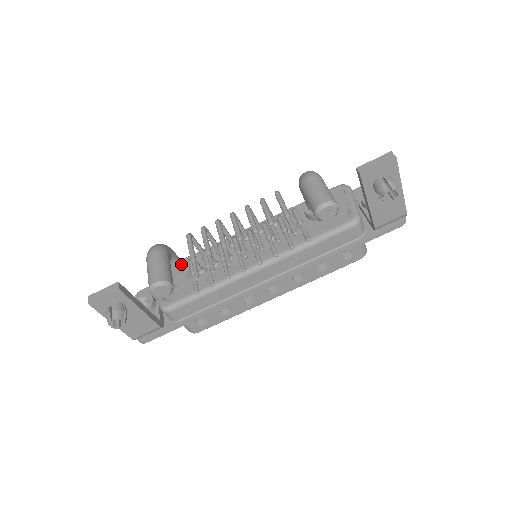
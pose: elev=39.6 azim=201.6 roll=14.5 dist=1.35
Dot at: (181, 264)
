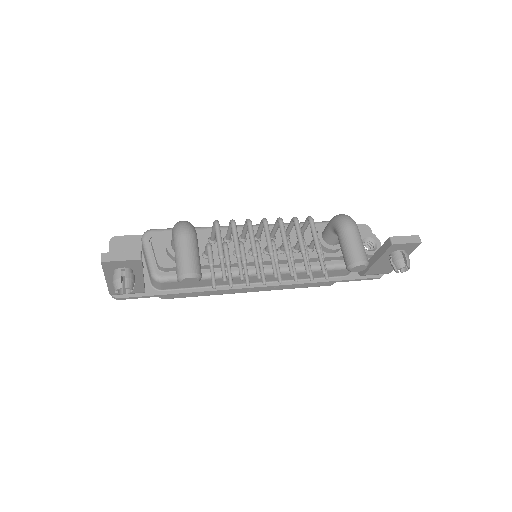
Dot at: occluded
